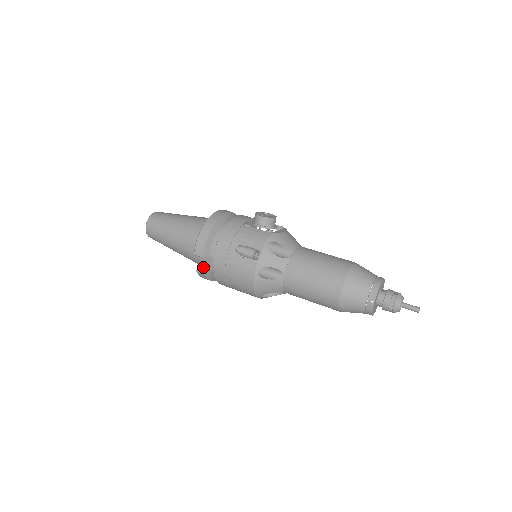
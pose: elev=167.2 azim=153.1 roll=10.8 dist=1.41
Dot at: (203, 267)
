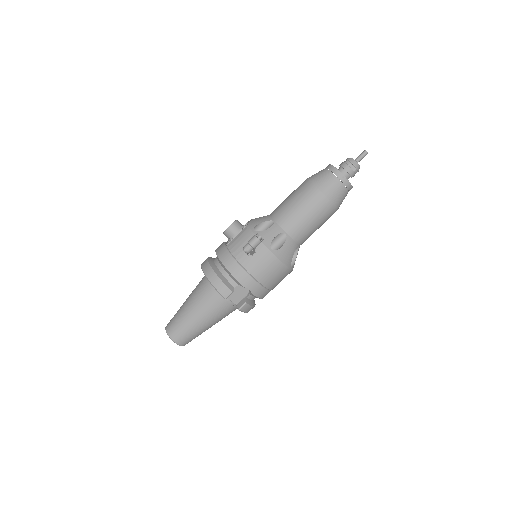
Dot at: (239, 303)
